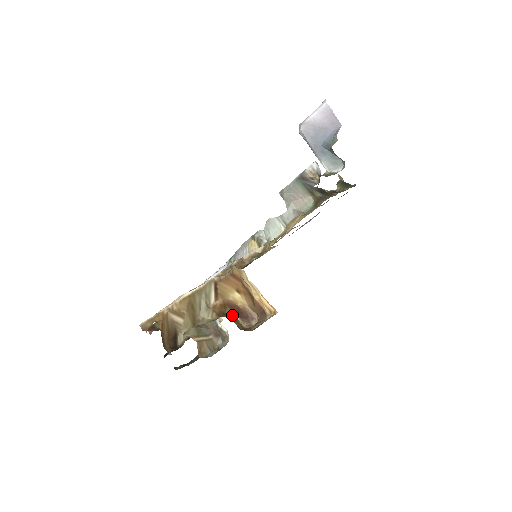
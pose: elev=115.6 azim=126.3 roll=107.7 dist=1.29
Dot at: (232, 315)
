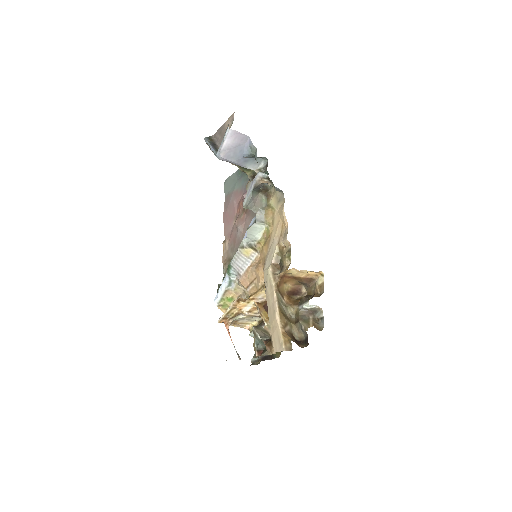
Dot at: (296, 298)
